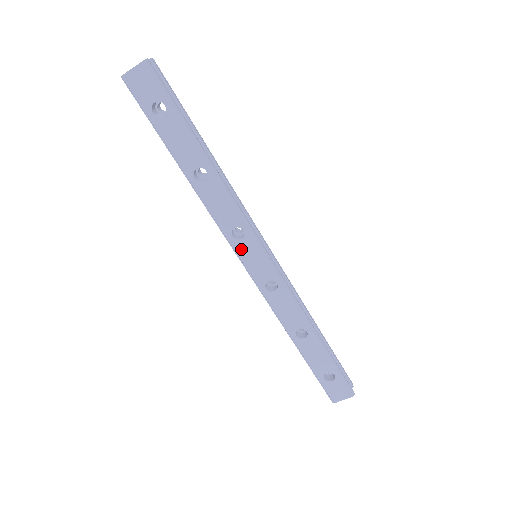
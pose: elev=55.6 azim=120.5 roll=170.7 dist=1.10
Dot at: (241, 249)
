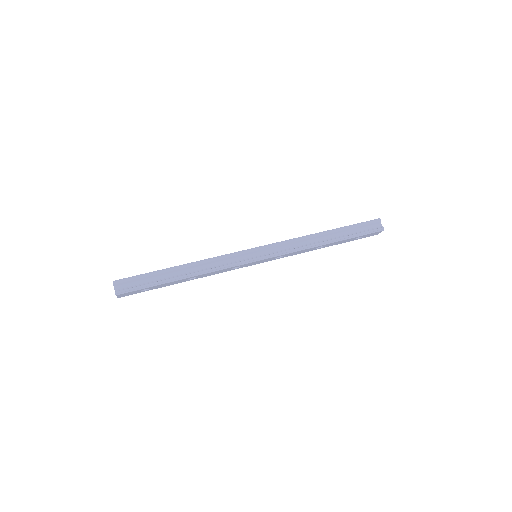
Dot at: (246, 266)
